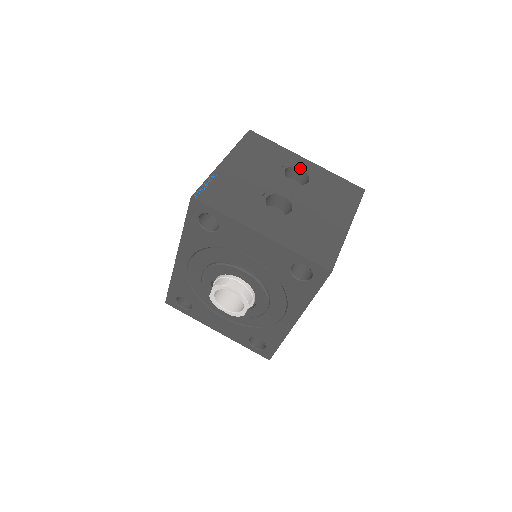
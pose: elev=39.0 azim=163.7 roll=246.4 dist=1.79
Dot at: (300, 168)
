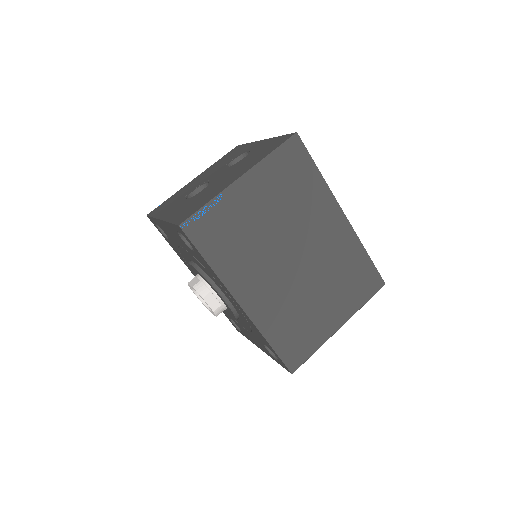
Dot at: (248, 151)
